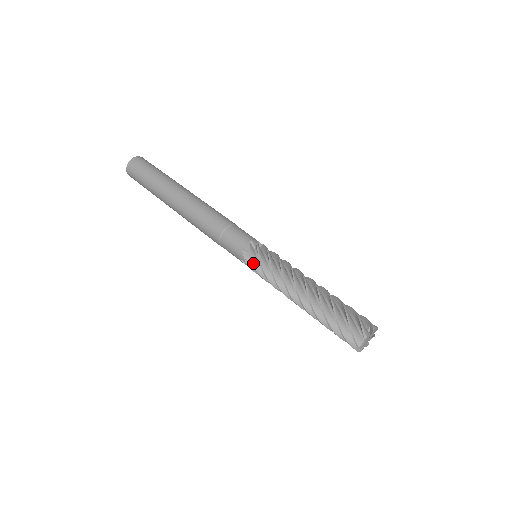
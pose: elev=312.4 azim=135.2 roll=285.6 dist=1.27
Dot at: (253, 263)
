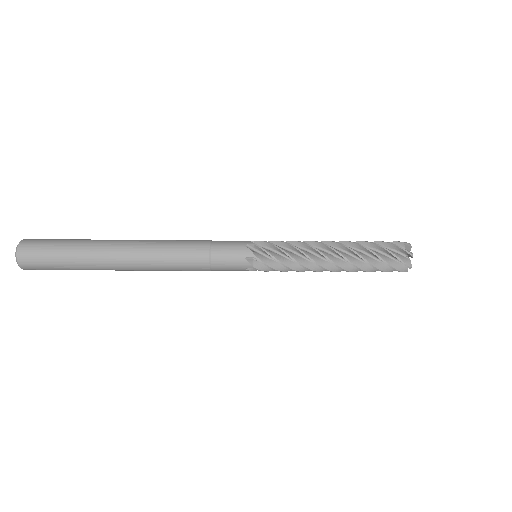
Dot at: (265, 263)
